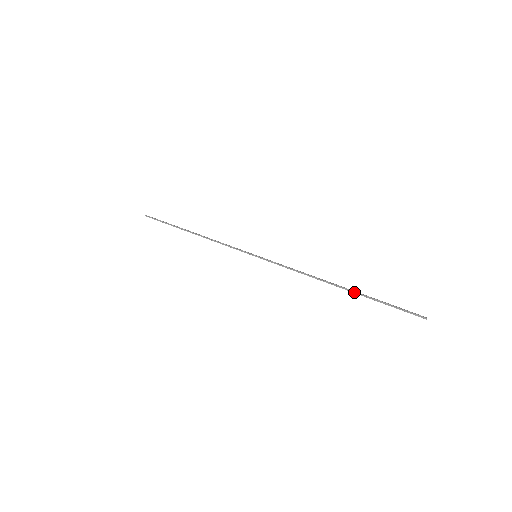
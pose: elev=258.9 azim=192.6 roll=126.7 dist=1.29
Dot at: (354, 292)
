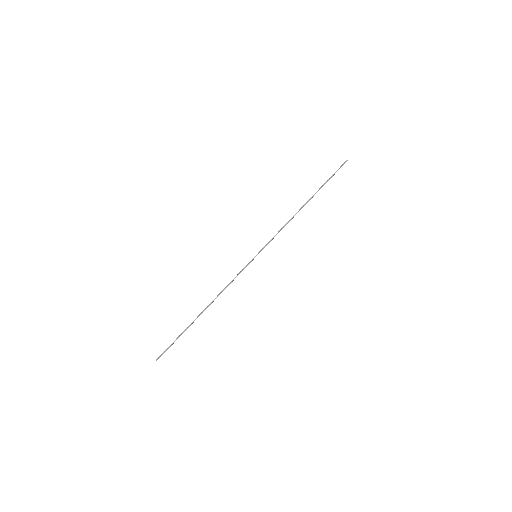
Dot at: occluded
